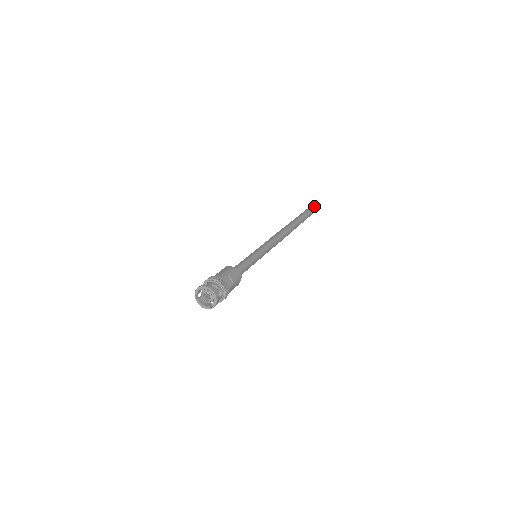
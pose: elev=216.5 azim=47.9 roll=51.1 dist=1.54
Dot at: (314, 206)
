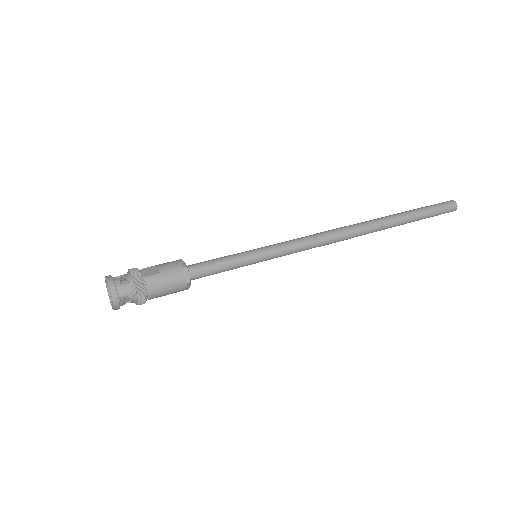
Dot at: (444, 202)
